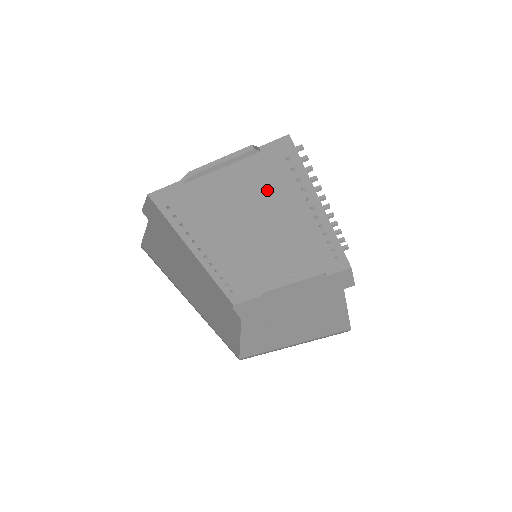
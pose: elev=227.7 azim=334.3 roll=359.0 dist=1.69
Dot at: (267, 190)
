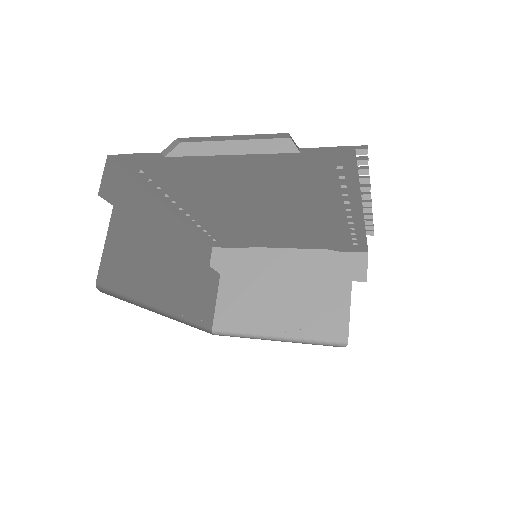
Dot at: (293, 185)
